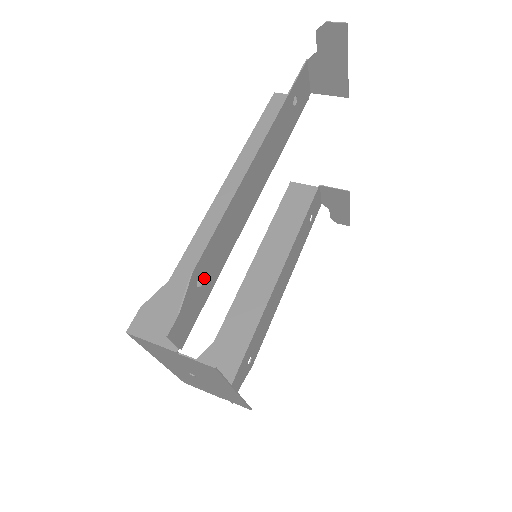
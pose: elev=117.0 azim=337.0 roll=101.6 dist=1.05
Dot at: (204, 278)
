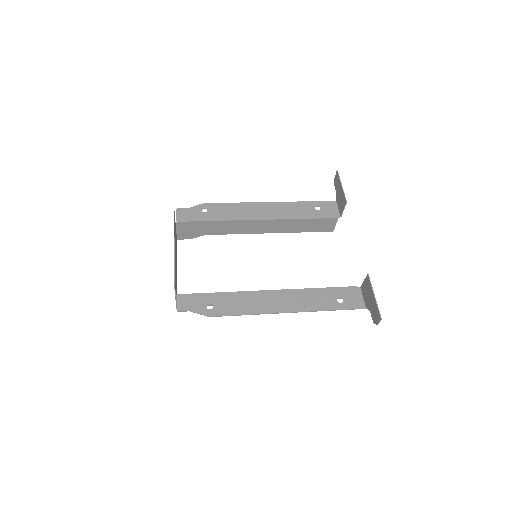
Dot at: (208, 212)
